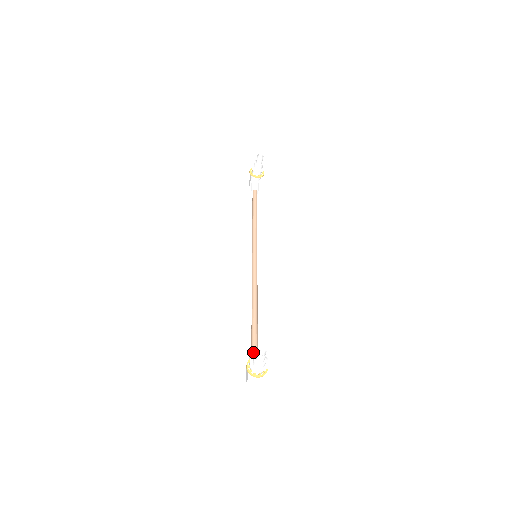
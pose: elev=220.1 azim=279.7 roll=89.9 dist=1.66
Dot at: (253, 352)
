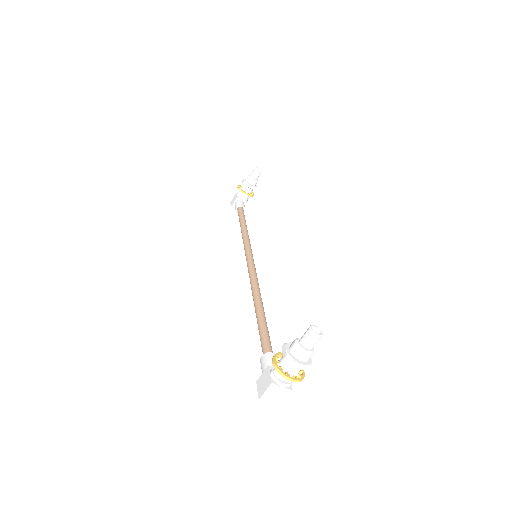
Dot at: (271, 354)
